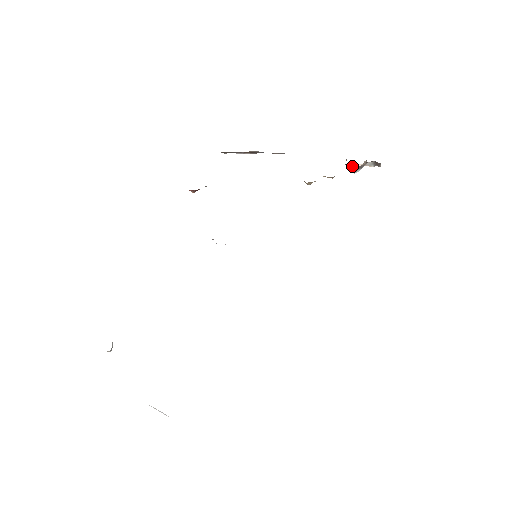
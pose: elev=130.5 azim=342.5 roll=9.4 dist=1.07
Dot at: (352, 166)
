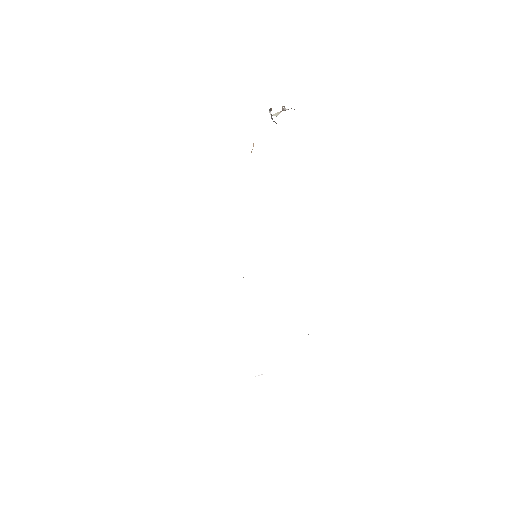
Dot at: (274, 115)
